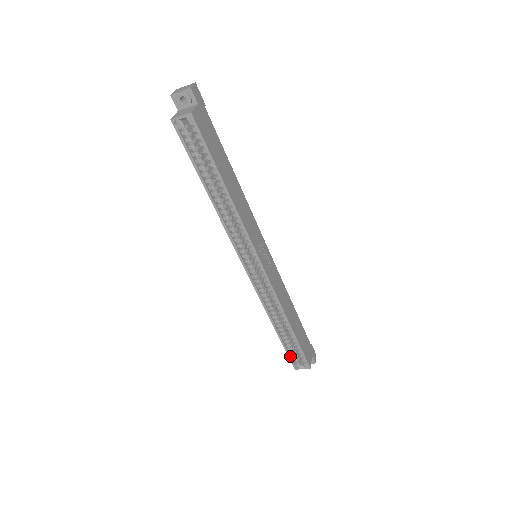
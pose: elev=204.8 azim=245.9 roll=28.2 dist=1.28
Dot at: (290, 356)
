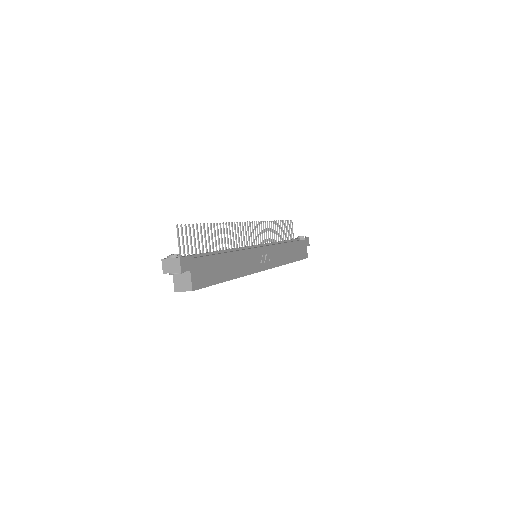
Dot at: occluded
